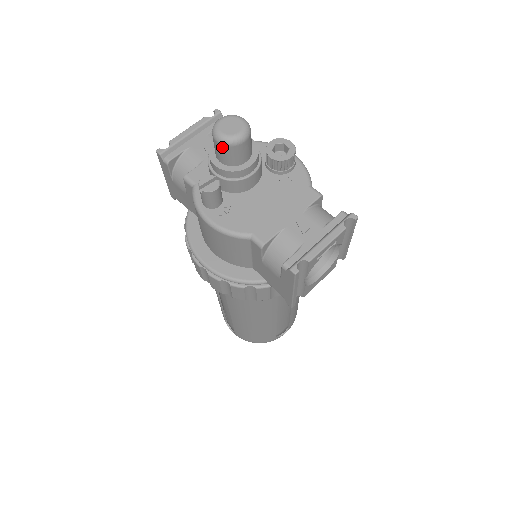
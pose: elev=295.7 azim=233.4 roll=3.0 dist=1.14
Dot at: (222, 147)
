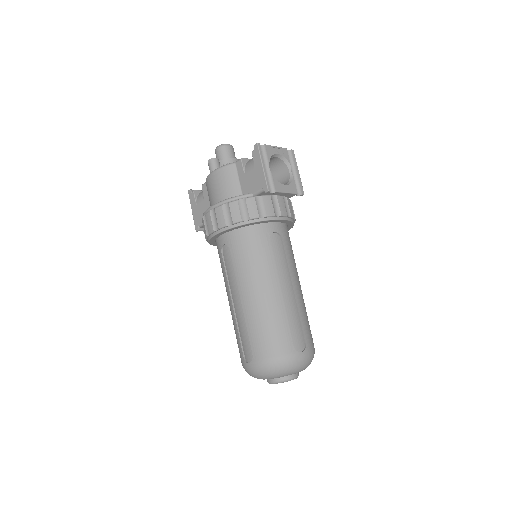
Dot at: (219, 149)
